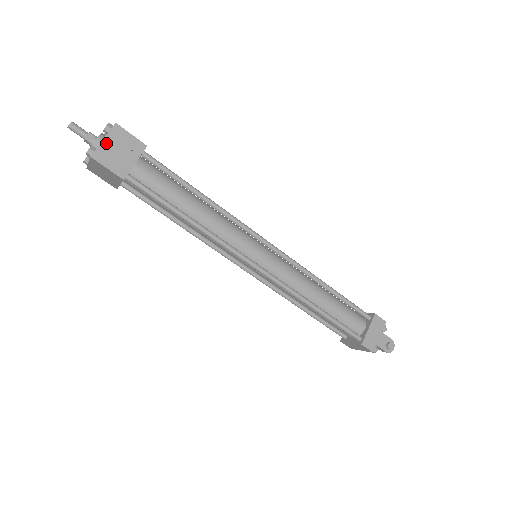
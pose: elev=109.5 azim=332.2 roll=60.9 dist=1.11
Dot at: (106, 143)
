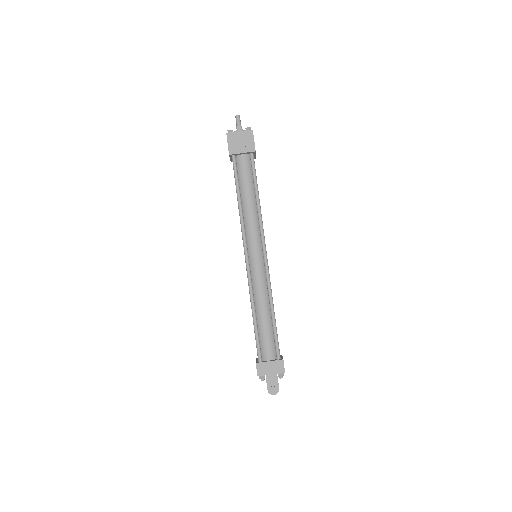
Dot at: (239, 134)
